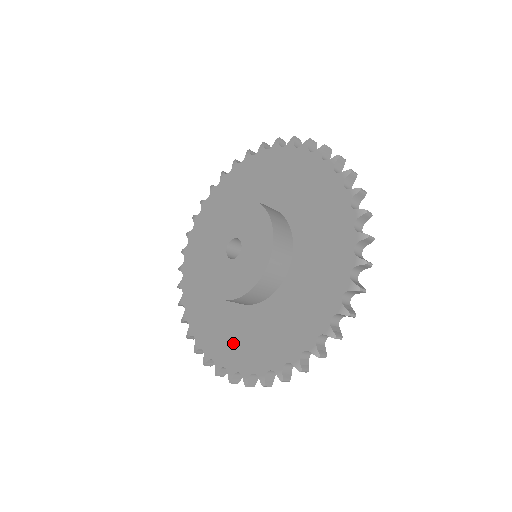
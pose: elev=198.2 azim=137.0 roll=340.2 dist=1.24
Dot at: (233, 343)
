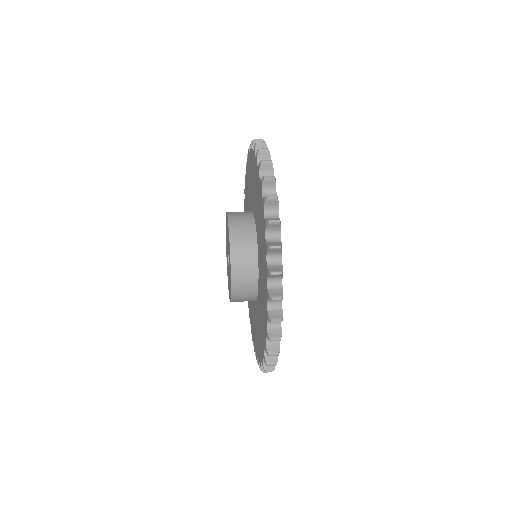
Dot at: occluded
